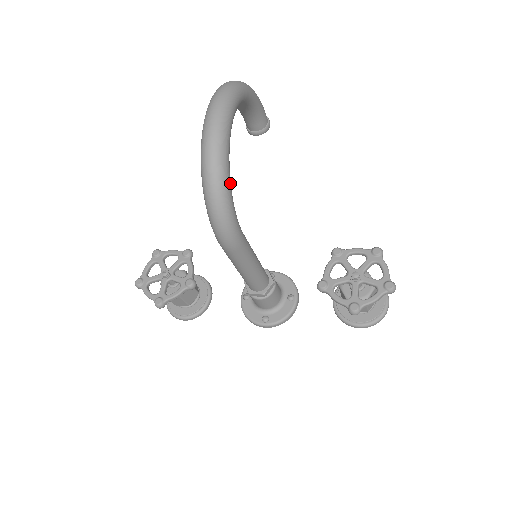
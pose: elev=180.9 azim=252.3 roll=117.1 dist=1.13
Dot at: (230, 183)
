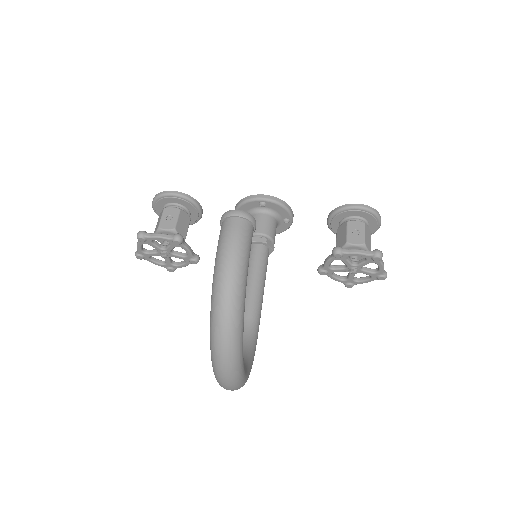
Dot at: (251, 366)
